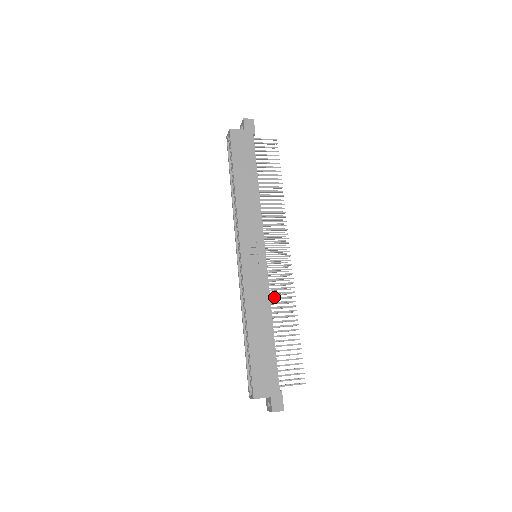
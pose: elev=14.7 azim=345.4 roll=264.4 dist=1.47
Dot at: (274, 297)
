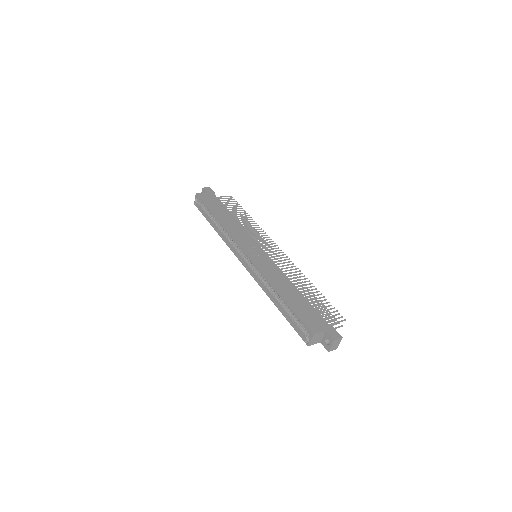
Dot at: (285, 273)
